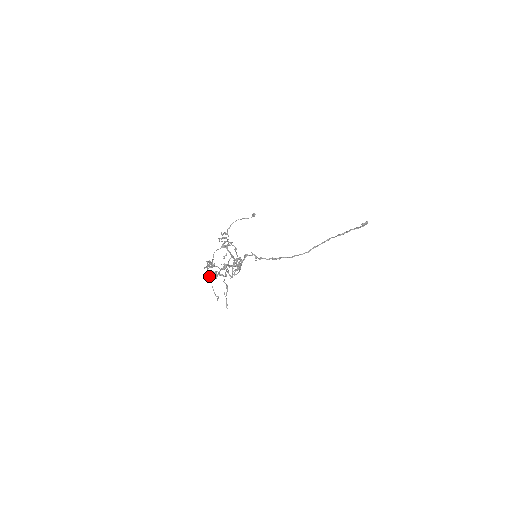
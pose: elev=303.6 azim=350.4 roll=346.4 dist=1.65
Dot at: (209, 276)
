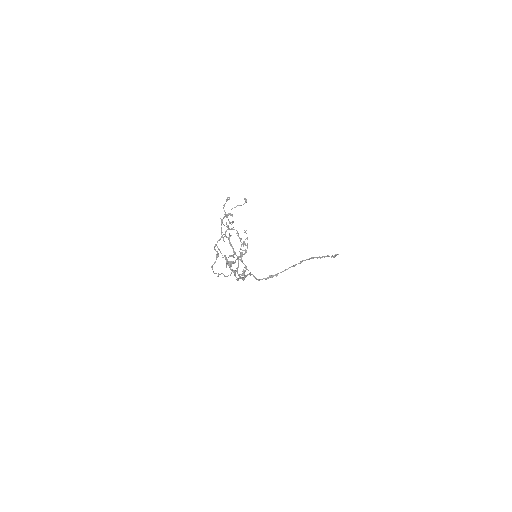
Dot at: (221, 253)
